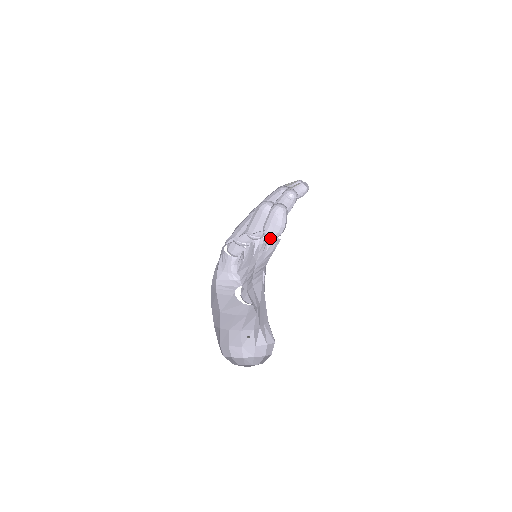
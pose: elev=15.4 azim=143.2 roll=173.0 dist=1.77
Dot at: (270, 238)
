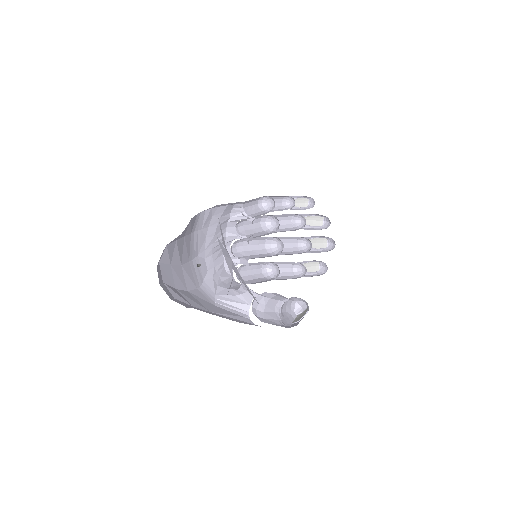
Dot at: occluded
